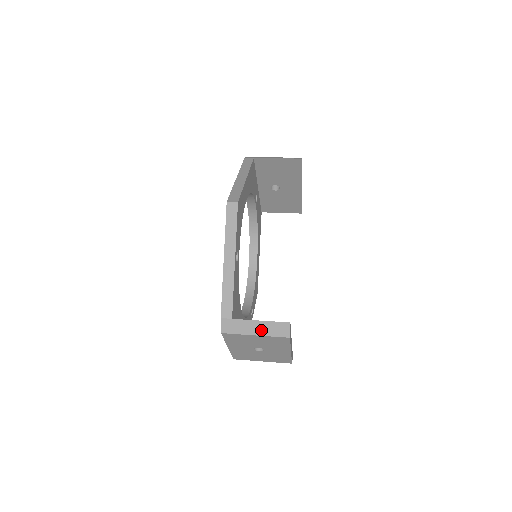
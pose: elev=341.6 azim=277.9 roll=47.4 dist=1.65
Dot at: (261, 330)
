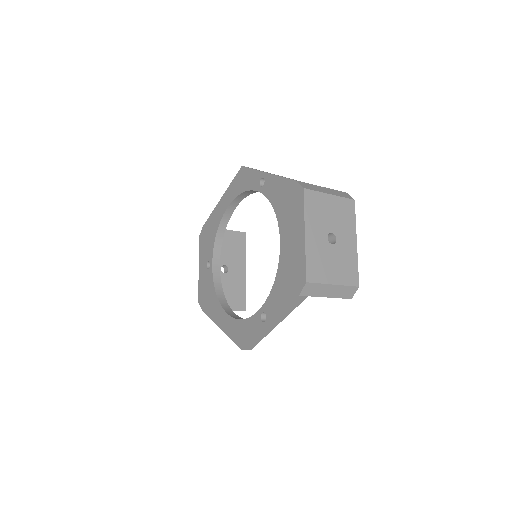
Dot at: (331, 192)
